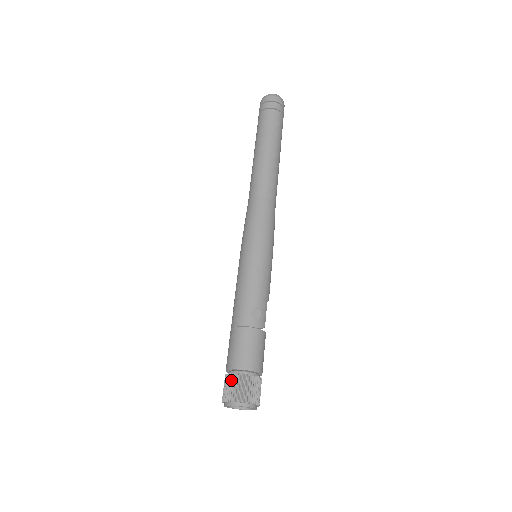
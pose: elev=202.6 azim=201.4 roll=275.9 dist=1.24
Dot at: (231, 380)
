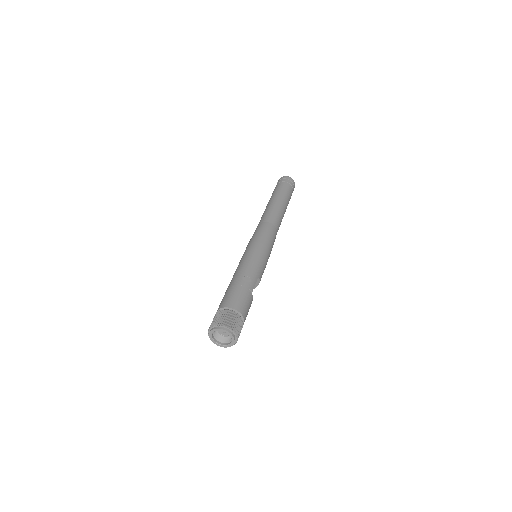
Dot at: (218, 314)
